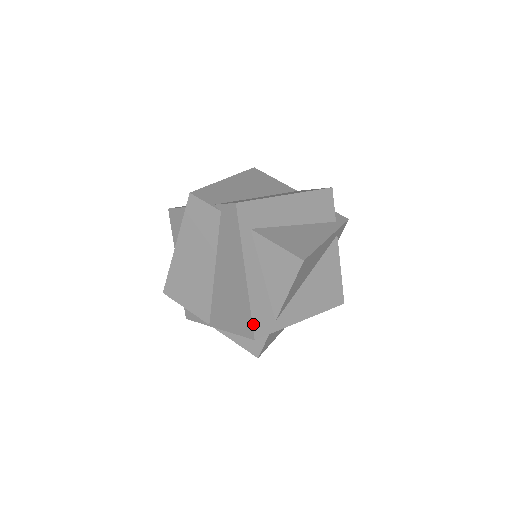
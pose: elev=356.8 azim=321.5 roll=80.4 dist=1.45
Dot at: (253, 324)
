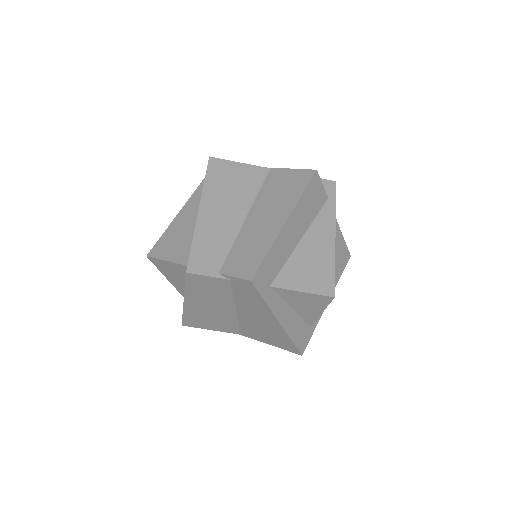
Dot at: (297, 348)
